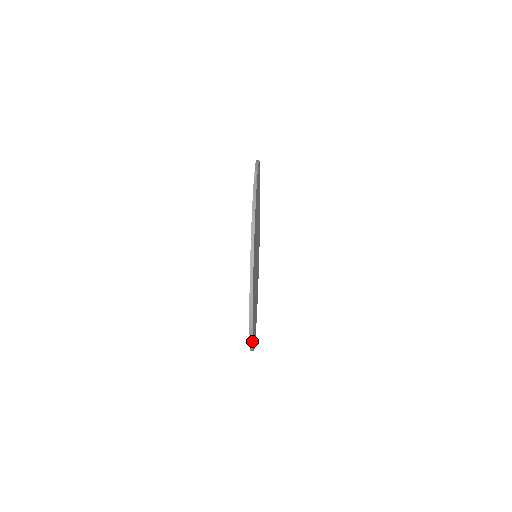
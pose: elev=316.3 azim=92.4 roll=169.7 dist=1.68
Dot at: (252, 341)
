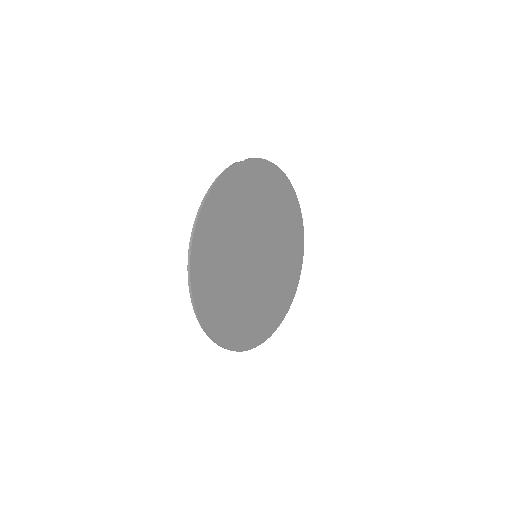
Dot at: (197, 313)
